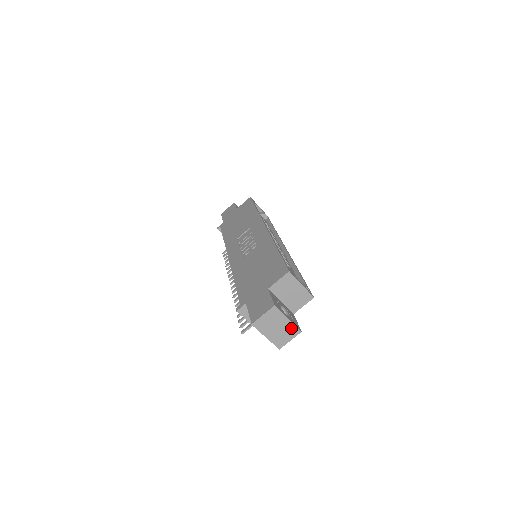
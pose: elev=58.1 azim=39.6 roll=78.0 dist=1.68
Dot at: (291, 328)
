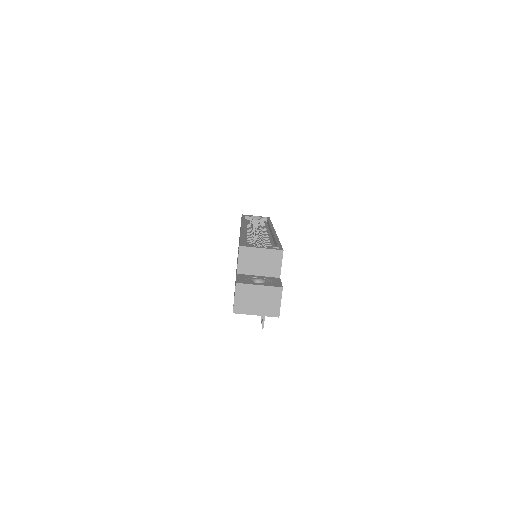
Dot at: (270, 291)
